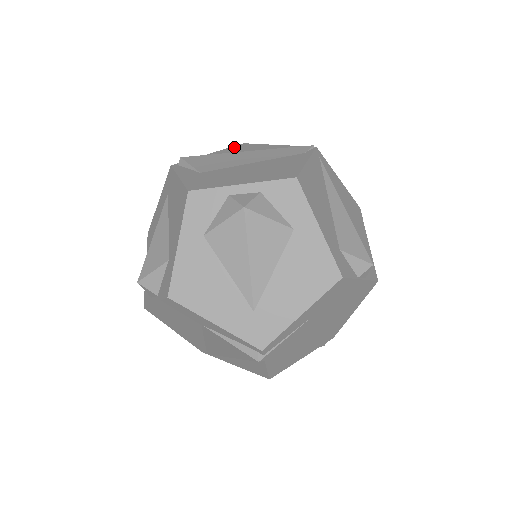
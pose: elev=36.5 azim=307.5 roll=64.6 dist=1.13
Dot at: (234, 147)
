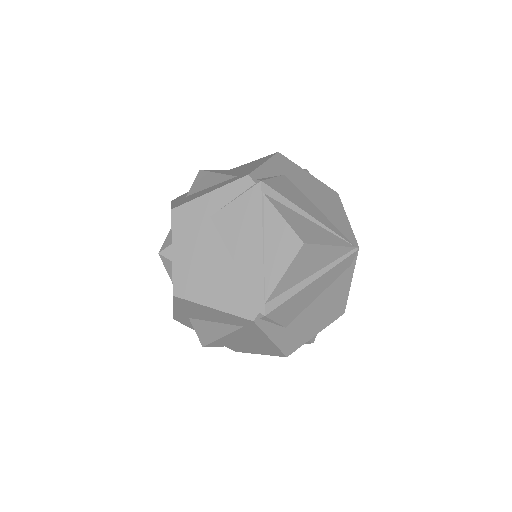
Dot at: (298, 259)
